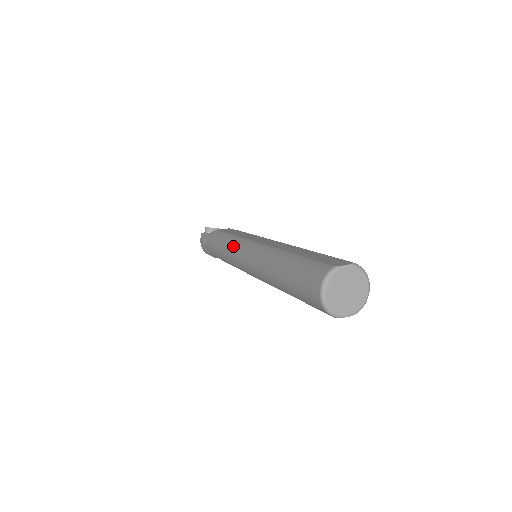
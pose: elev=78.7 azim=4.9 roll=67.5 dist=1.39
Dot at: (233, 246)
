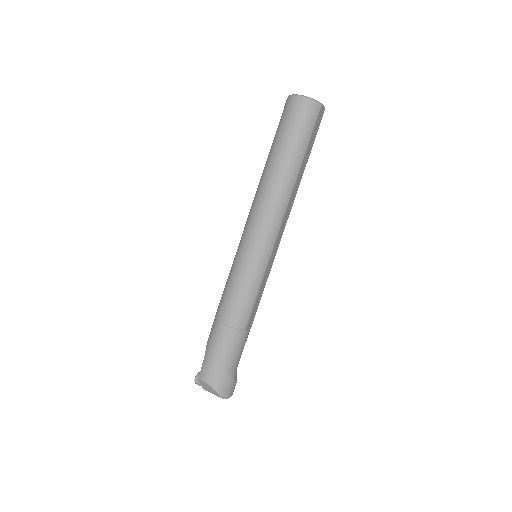
Dot at: (235, 267)
